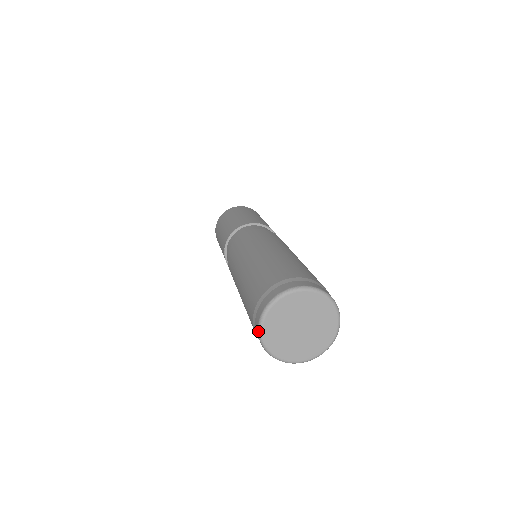
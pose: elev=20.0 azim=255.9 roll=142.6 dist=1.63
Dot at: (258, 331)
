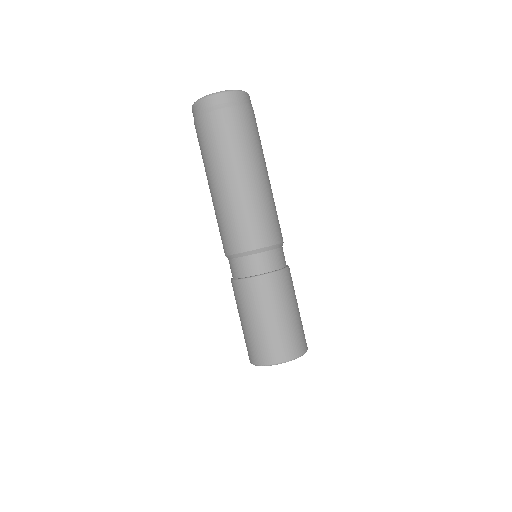
Dot at: occluded
